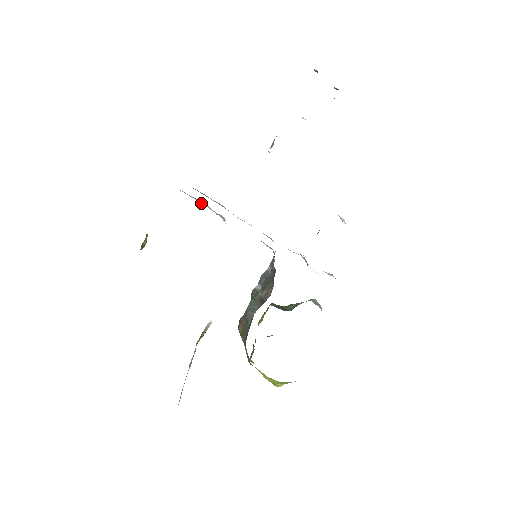
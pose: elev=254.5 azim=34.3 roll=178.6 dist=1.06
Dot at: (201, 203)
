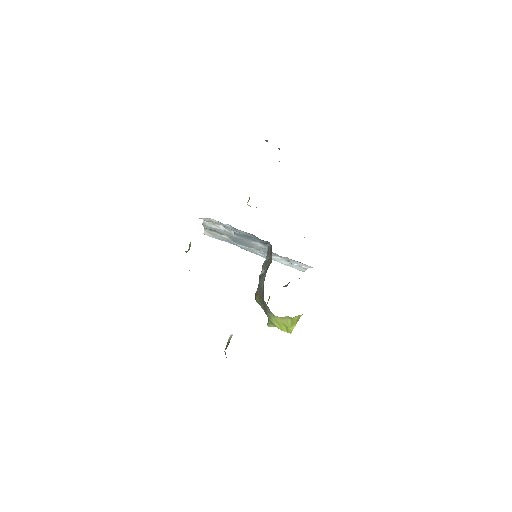
Dot at: (216, 228)
